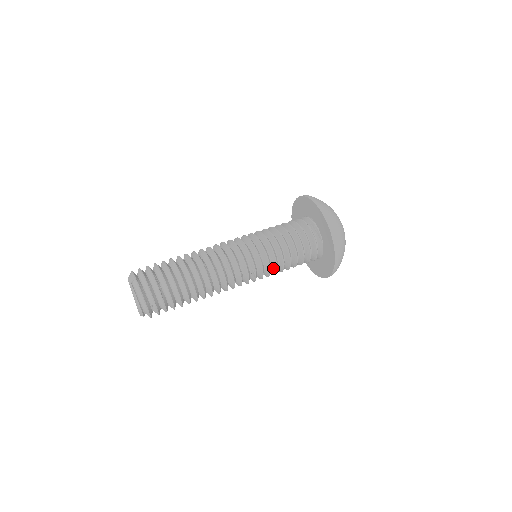
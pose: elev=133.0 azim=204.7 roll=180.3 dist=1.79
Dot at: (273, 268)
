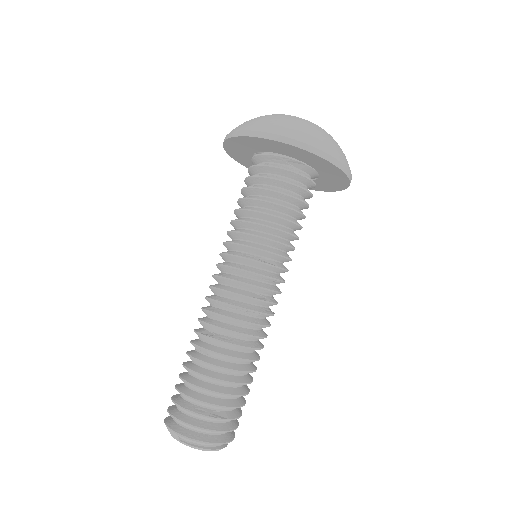
Dot at: (288, 251)
